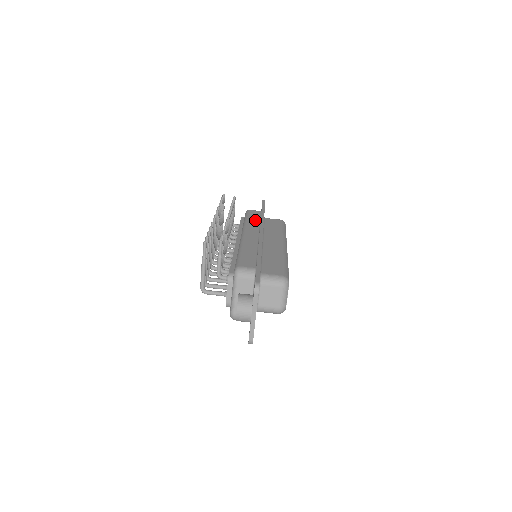
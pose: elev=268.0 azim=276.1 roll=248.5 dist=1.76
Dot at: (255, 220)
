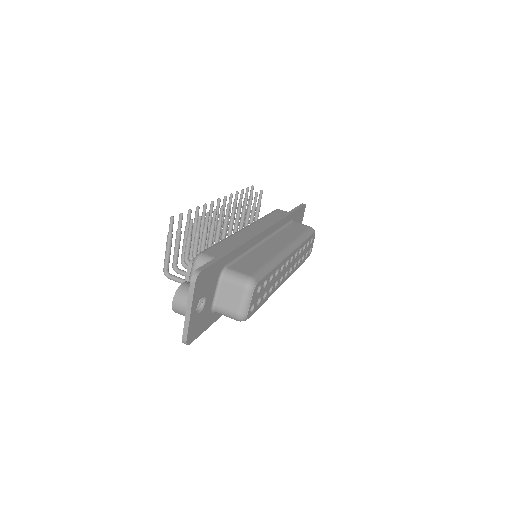
Dot at: (274, 218)
